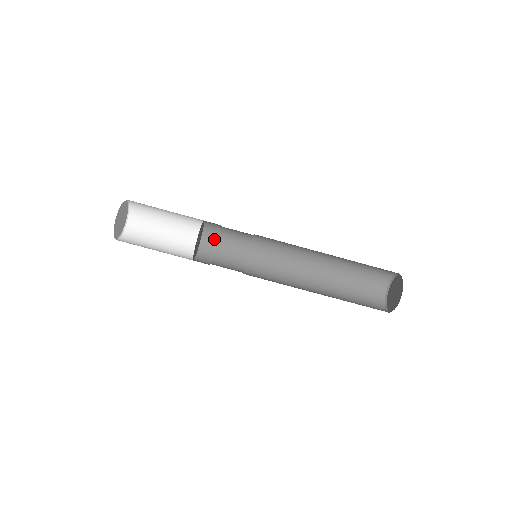
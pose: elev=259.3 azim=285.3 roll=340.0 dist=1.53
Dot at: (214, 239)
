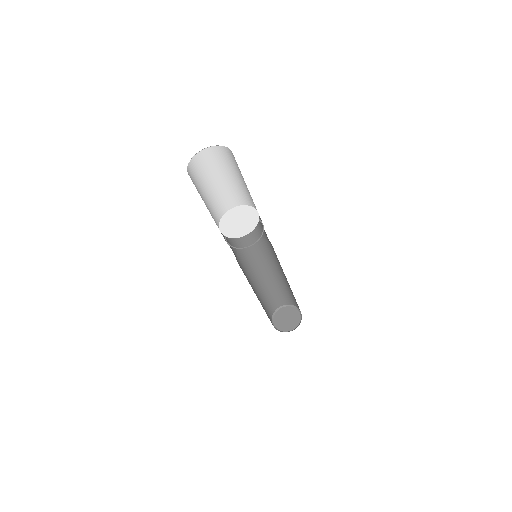
Dot at: (259, 217)
